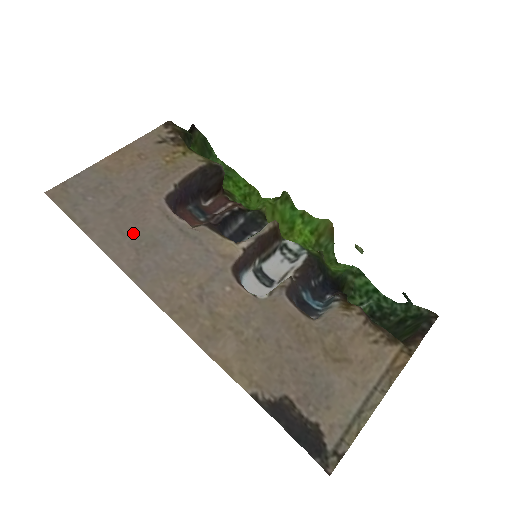
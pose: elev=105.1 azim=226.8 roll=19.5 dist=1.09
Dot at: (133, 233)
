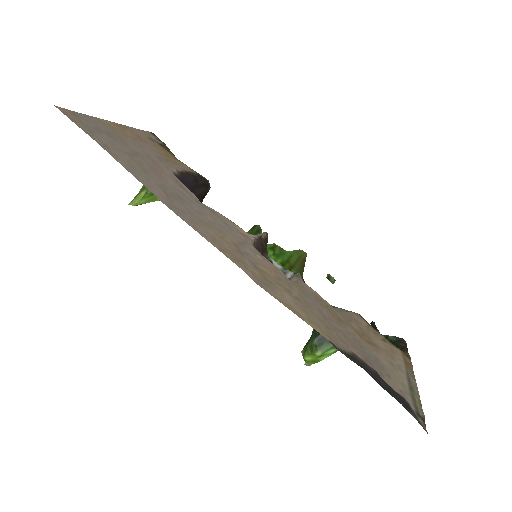
Dot at: (156, 179)
